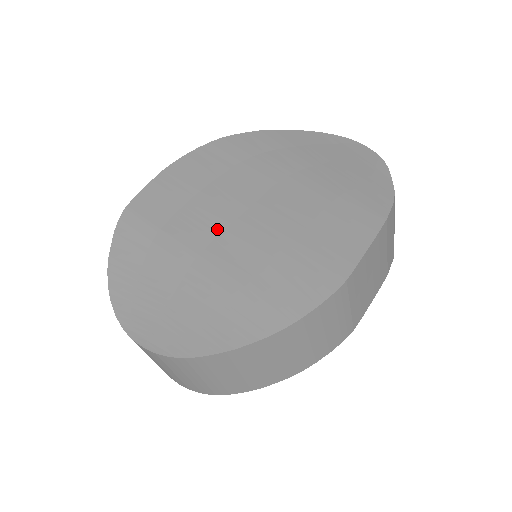
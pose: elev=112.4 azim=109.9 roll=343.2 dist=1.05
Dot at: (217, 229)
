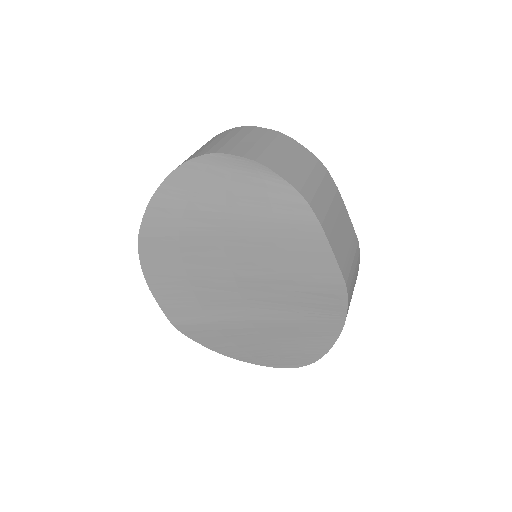
Dot at: (237, 301)
